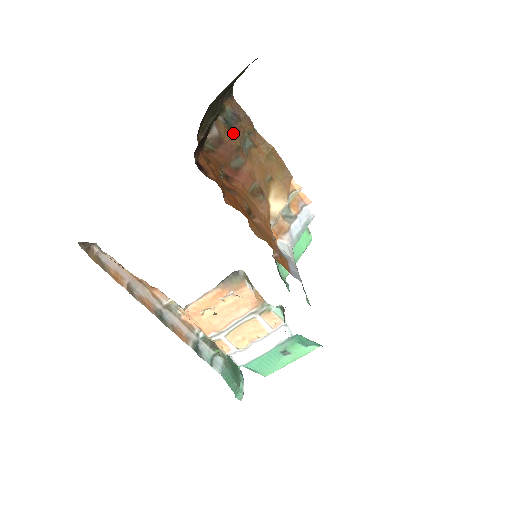
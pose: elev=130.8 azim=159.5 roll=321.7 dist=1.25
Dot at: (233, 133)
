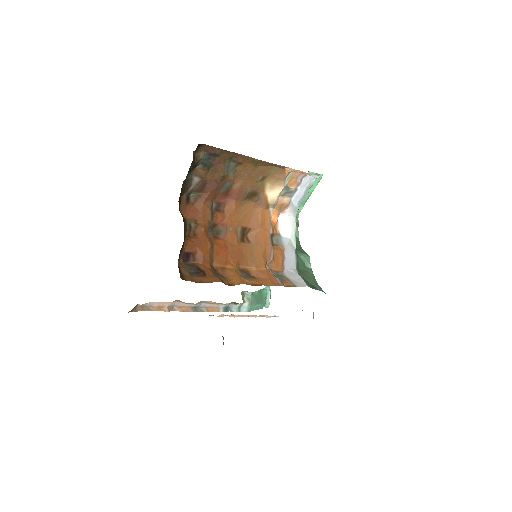
Dot at: (214, 169)
